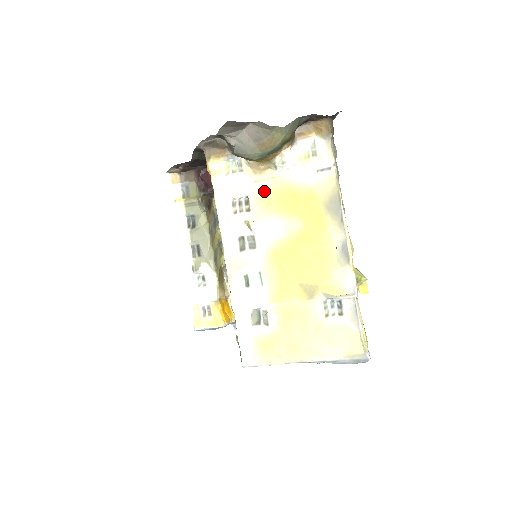
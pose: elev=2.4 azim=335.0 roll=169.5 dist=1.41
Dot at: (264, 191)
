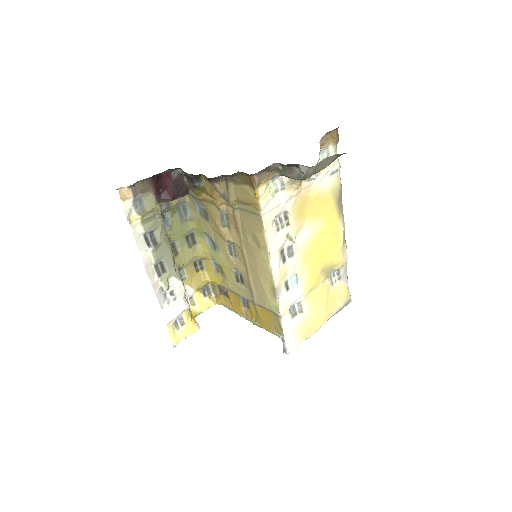
Dot at: (298, 203)
